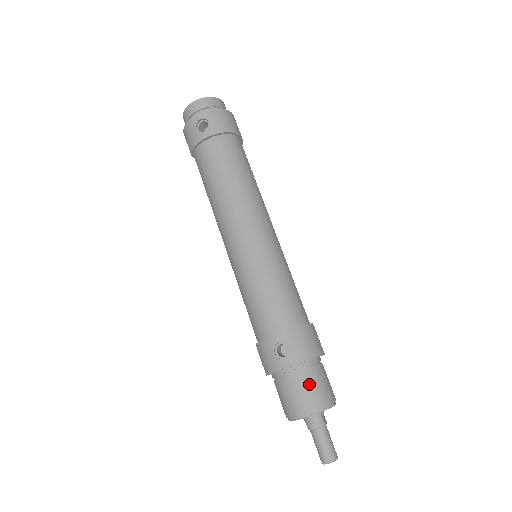
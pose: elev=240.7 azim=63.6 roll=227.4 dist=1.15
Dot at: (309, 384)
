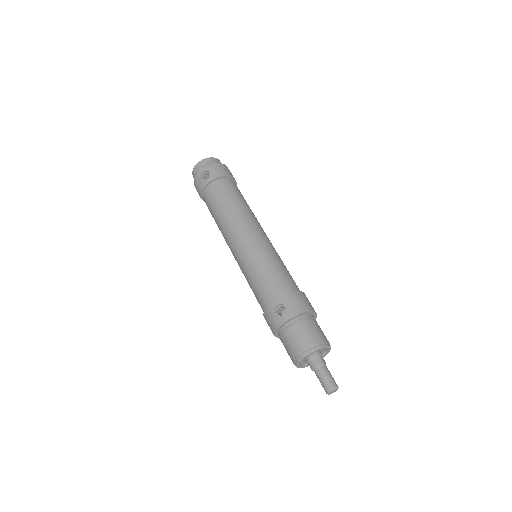
Dot at: (305, 331)
